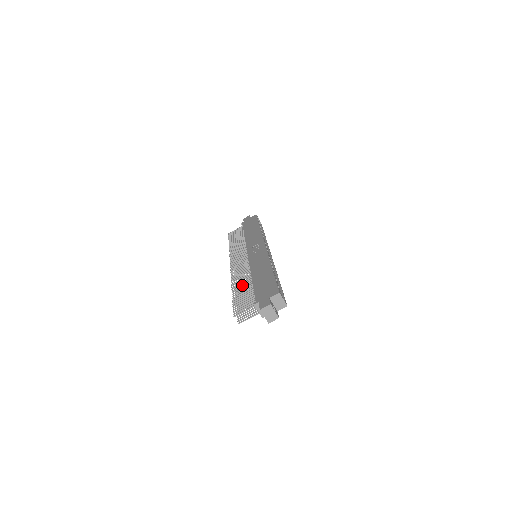
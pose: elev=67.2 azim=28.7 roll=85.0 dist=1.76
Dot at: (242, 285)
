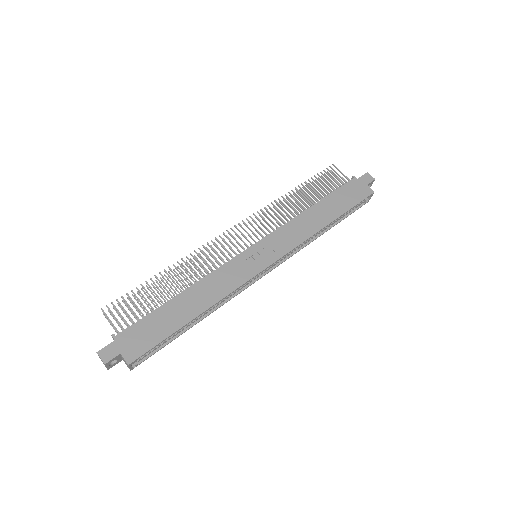
Dot at: (173, 281)
